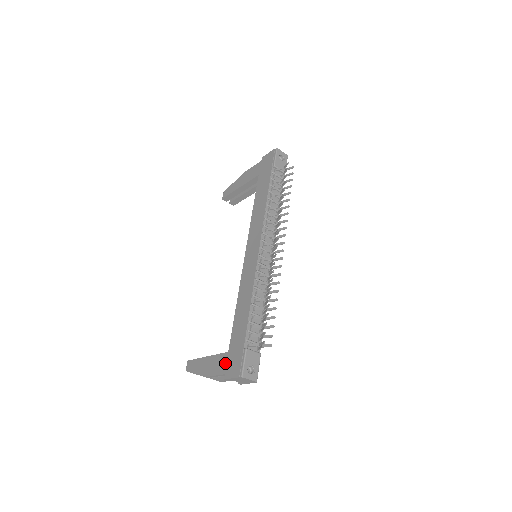
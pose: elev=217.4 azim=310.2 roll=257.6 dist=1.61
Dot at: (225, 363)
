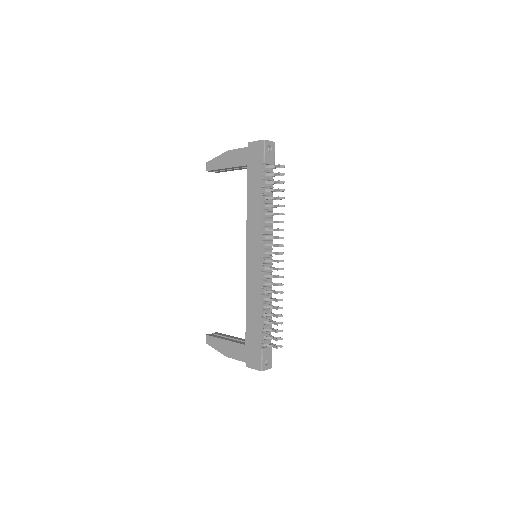
Dot at: (244, 354)
